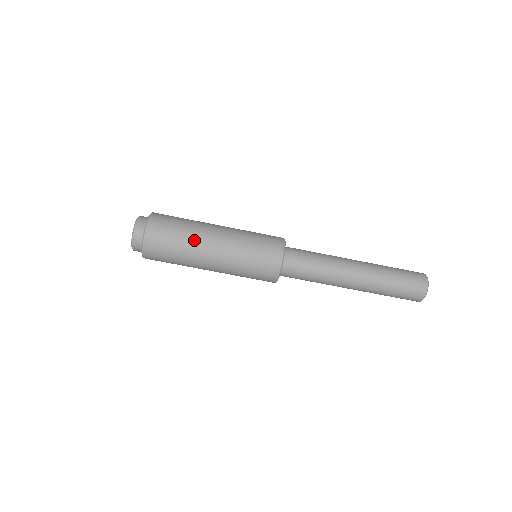
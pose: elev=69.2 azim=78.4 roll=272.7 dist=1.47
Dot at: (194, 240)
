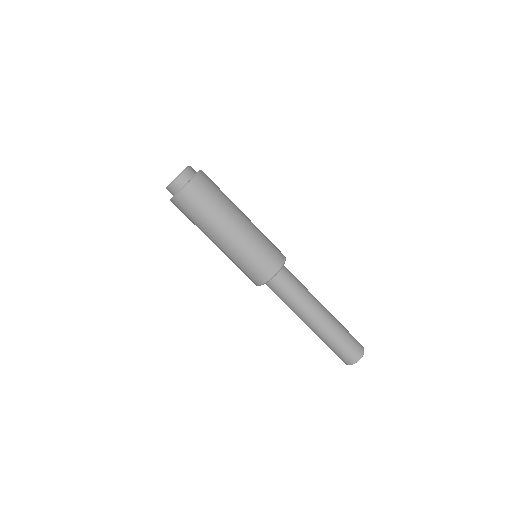
Dot at: (232, 203)
